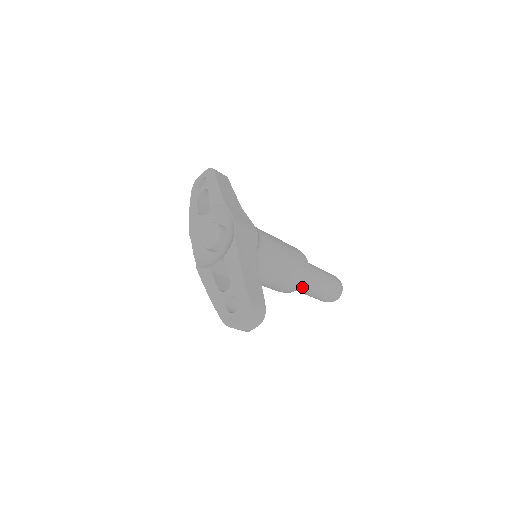
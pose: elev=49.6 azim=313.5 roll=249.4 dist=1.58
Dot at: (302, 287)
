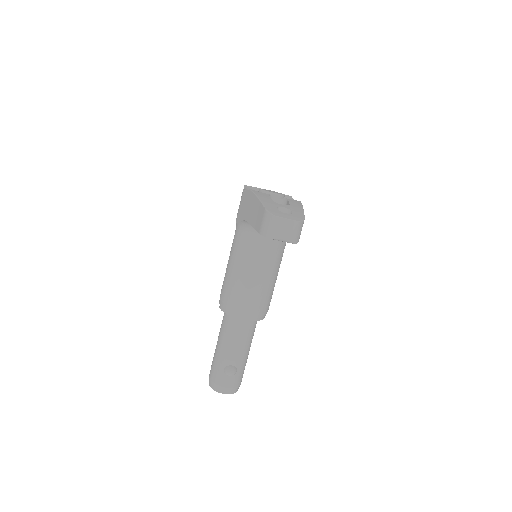
Dot at: (241, 329)
